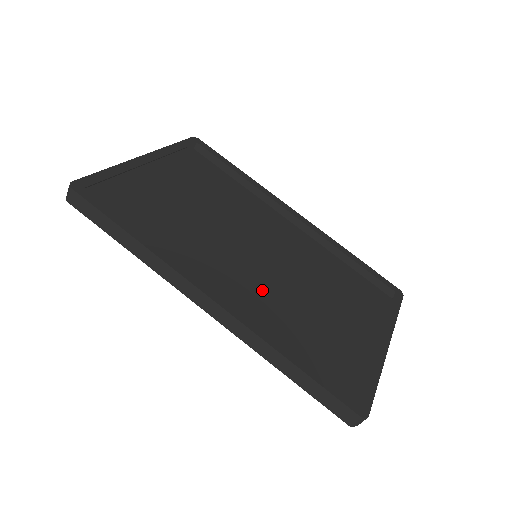
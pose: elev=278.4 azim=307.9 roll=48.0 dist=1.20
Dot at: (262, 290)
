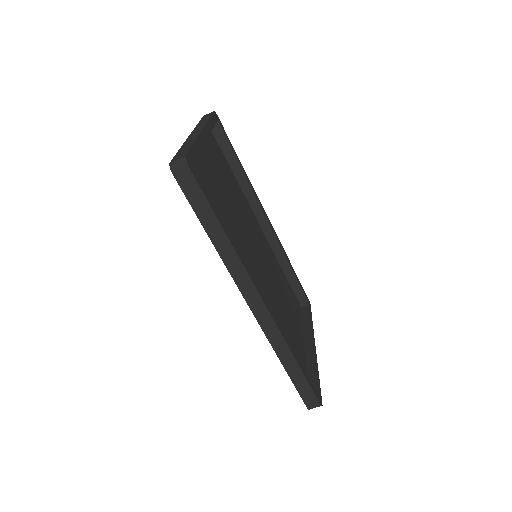
Dot at: (263, 290)
